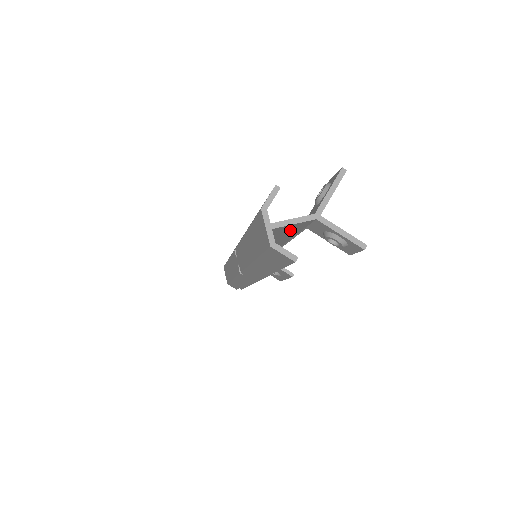
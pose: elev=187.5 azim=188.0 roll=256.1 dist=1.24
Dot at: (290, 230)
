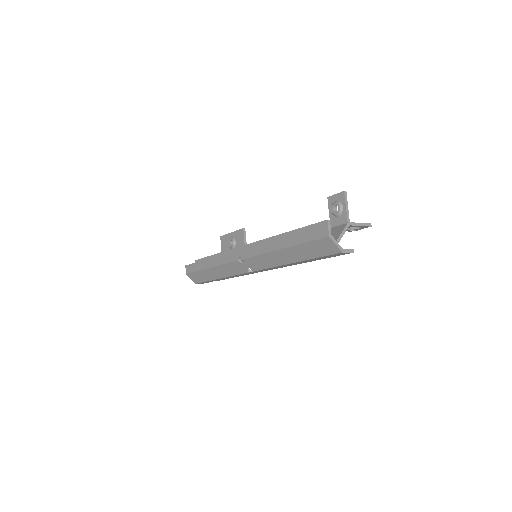
Dot at: occluded
